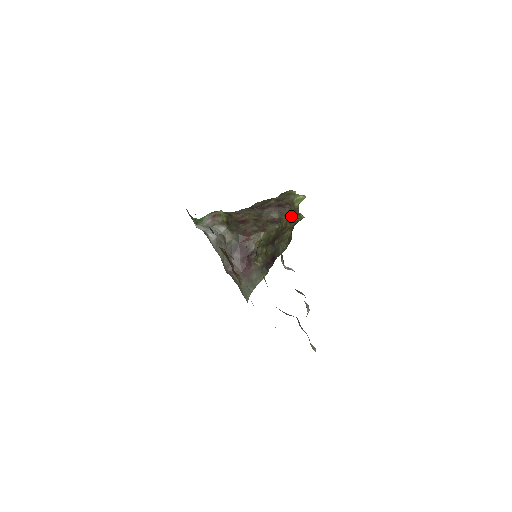
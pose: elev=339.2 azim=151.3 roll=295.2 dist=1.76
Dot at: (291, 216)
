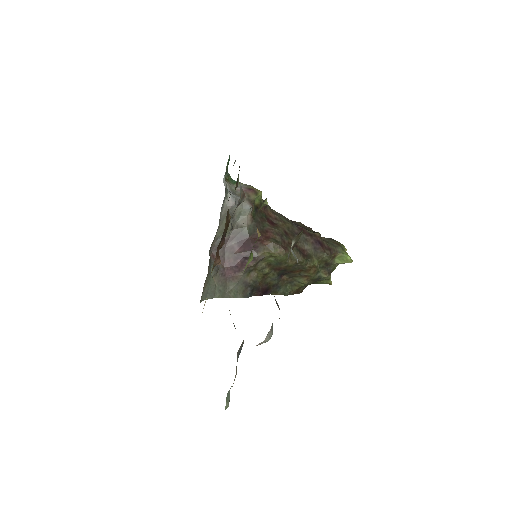
Dot at: (322, 267)
